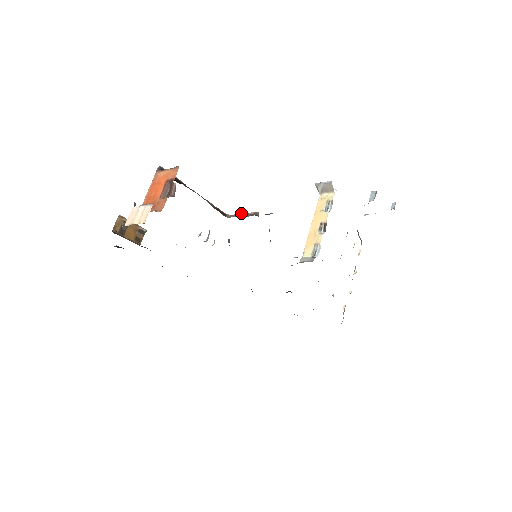
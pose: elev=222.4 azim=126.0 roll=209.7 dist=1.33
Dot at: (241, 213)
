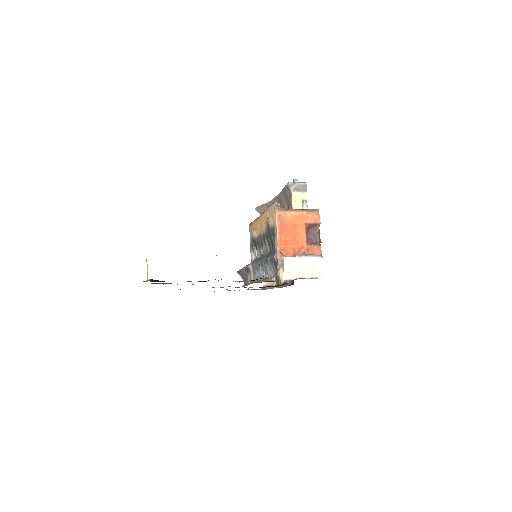
Dot at: occluded
